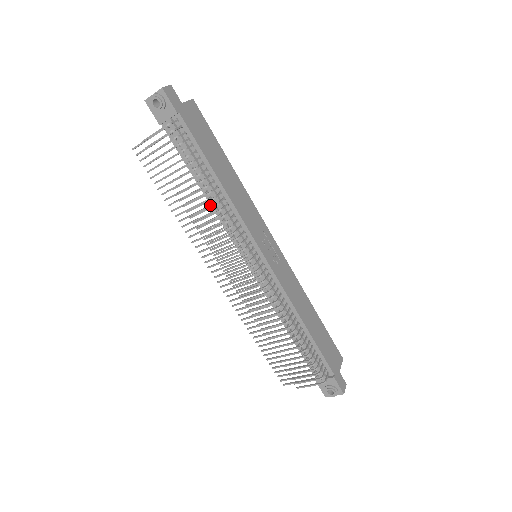
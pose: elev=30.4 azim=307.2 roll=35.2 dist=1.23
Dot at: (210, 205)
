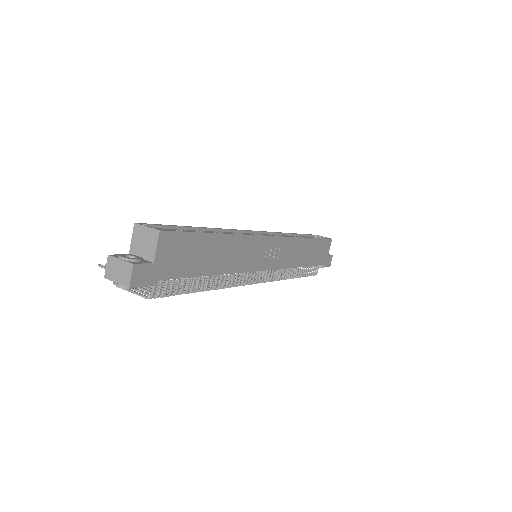
Dot at: occluded
